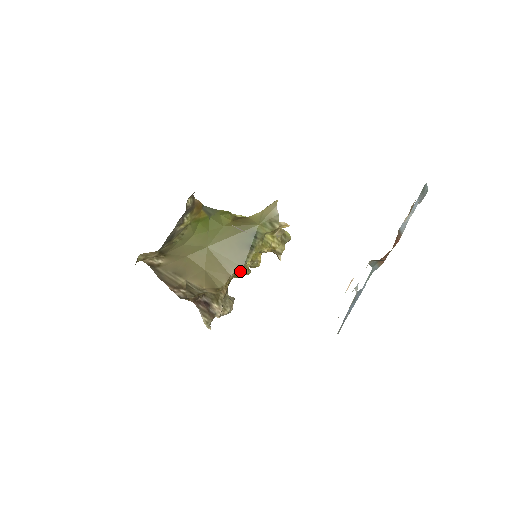
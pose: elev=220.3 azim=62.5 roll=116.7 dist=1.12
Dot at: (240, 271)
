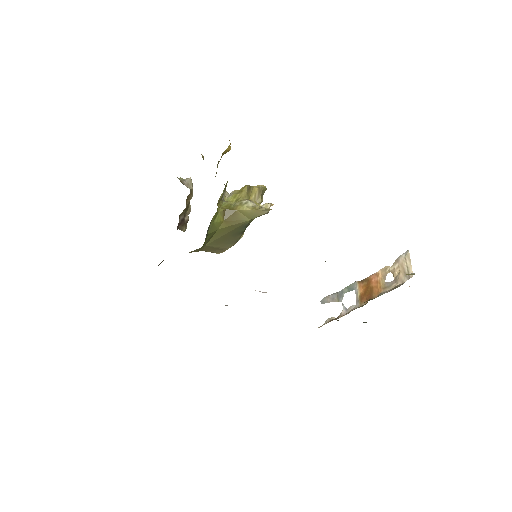
Dot at: occluded
